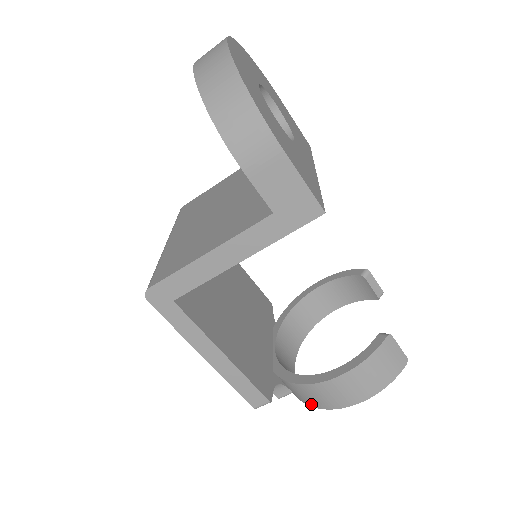
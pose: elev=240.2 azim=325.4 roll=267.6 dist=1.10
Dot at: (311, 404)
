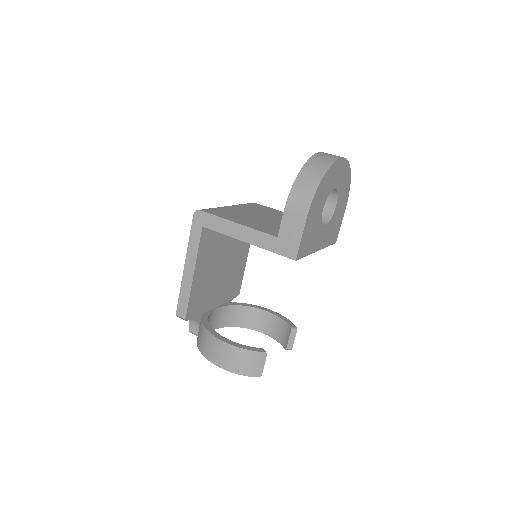
Dot at: (199, 346)
